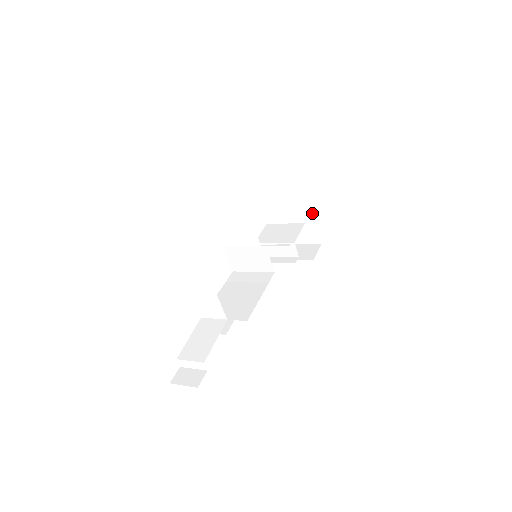
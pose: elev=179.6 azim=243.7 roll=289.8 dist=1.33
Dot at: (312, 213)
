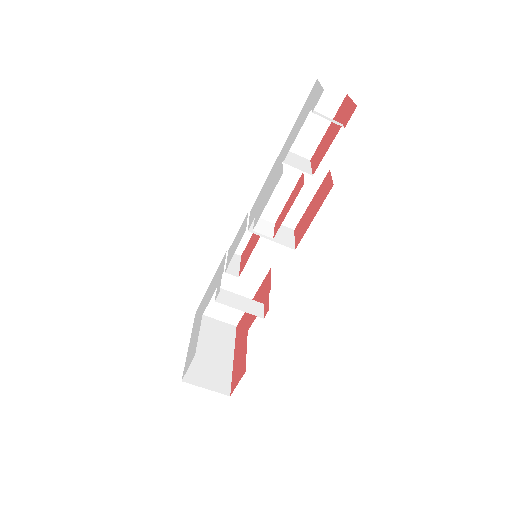
Dot at: (230, 359)
